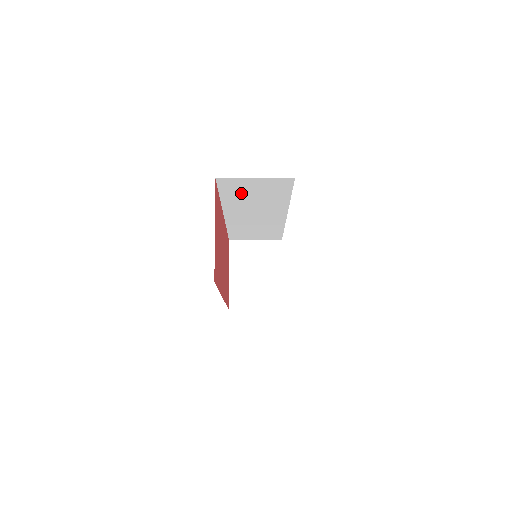
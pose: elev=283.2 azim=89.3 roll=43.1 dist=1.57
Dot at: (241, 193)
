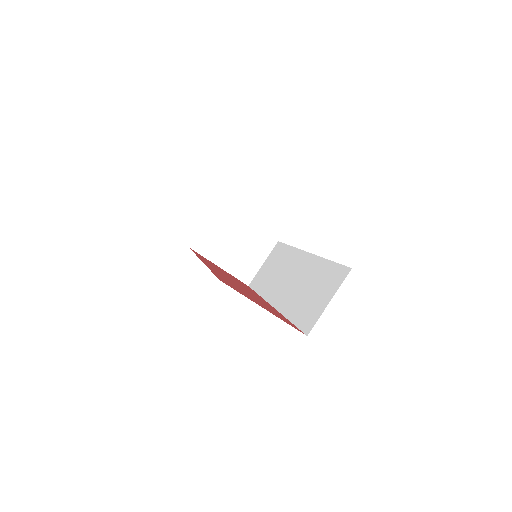
Dot at: occluded
